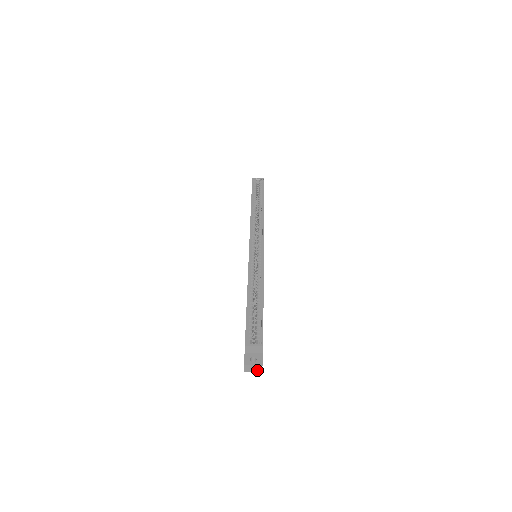
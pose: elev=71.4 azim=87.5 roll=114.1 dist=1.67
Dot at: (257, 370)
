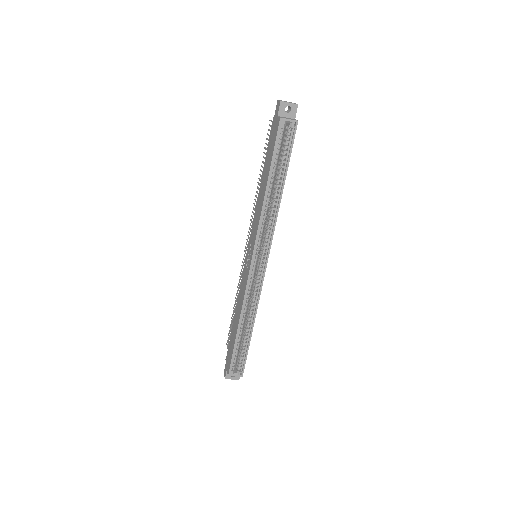
Dot at: occluded
